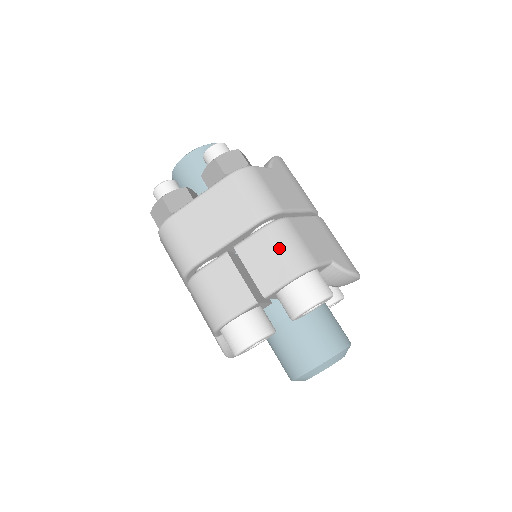
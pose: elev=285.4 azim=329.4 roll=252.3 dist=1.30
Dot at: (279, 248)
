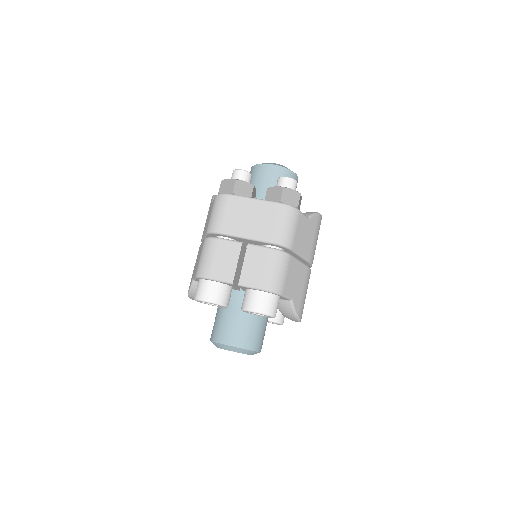
Dot at: (270, 267)
